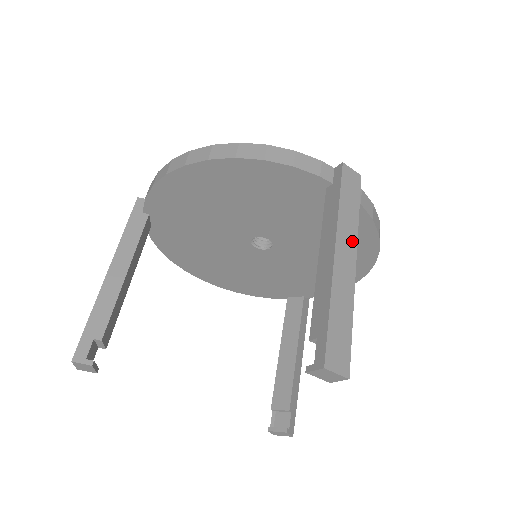
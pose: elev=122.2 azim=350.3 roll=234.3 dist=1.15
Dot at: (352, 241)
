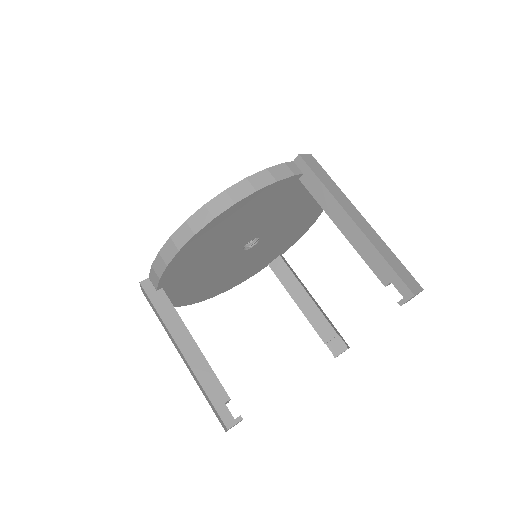
Dot at: (350, 205)
